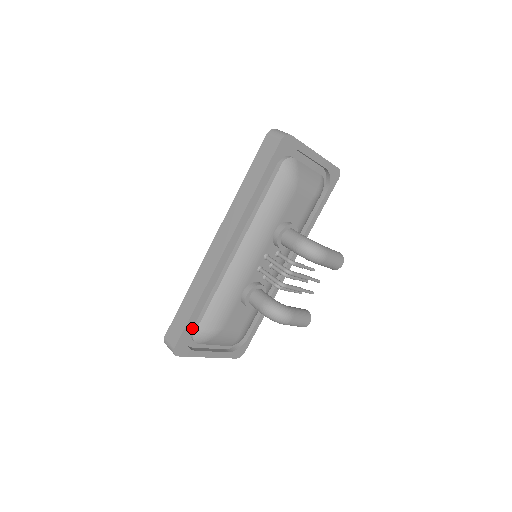
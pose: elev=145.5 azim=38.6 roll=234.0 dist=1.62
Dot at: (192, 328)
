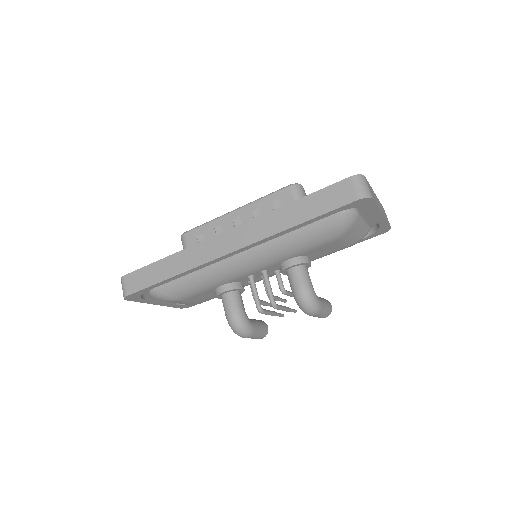
Dot at: occluded
